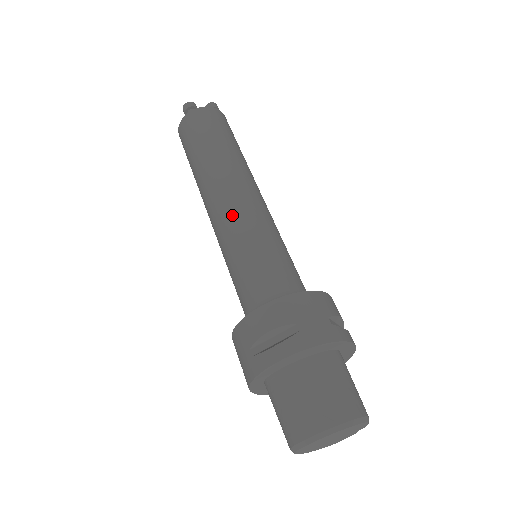
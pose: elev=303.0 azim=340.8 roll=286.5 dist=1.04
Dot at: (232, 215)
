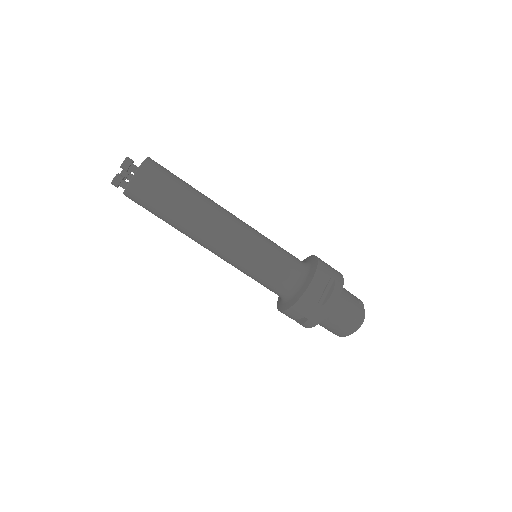
Dot at: (226, 260)
